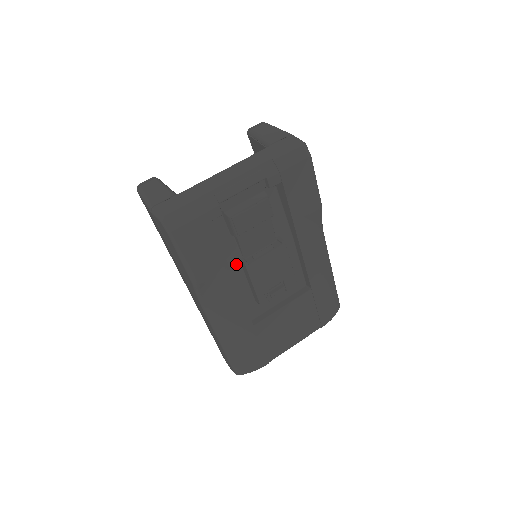
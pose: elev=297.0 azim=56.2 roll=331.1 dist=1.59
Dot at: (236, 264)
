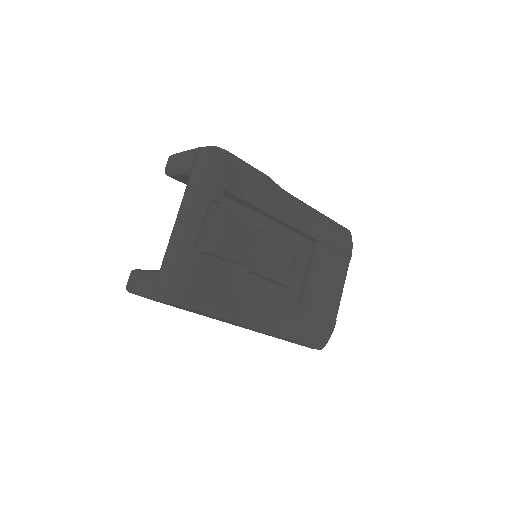
Dot at: (247, 277)
